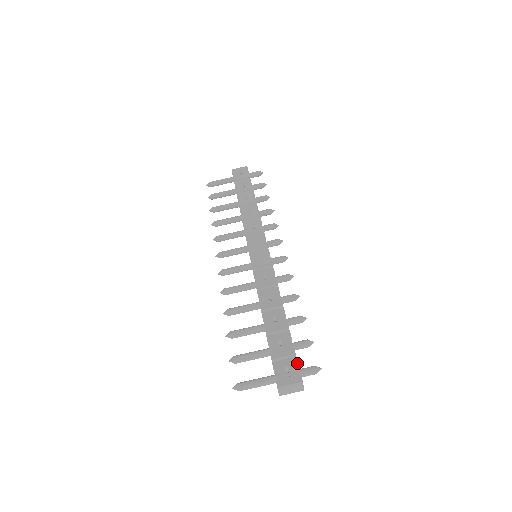
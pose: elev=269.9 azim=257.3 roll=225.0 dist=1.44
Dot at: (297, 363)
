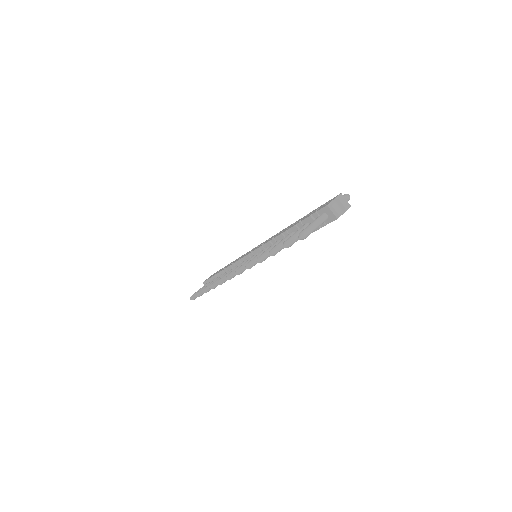
Dot at: occluded
